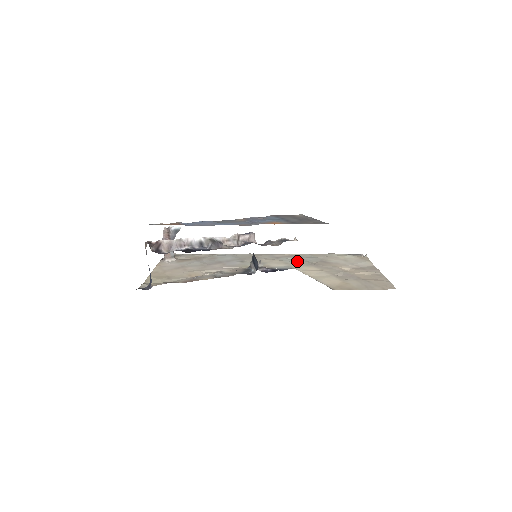
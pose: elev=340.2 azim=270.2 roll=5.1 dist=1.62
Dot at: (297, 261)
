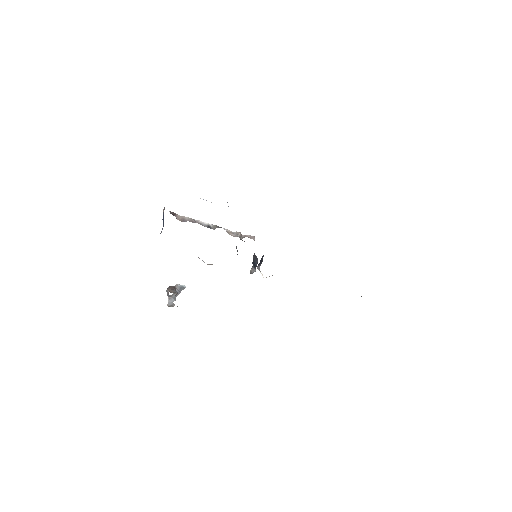
Dot at: occluded
